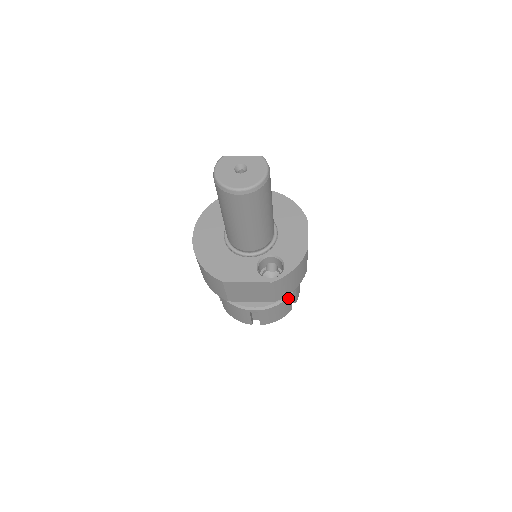
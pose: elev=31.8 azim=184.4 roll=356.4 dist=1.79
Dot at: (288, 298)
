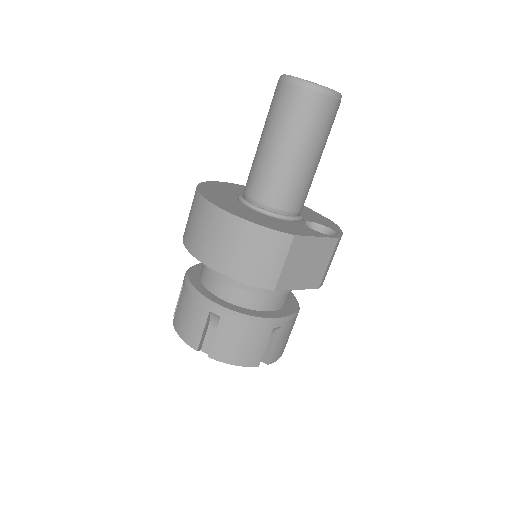
Dot at: occluded
